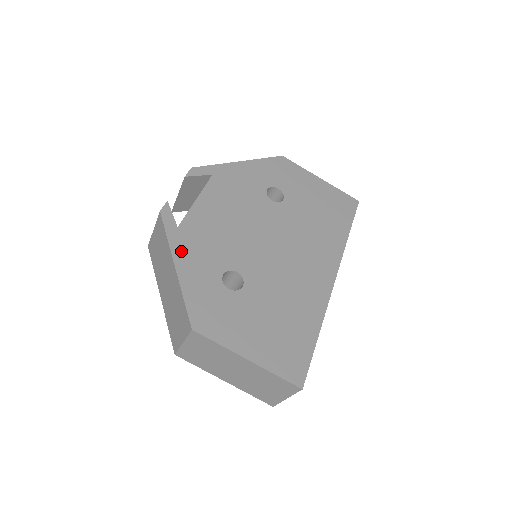
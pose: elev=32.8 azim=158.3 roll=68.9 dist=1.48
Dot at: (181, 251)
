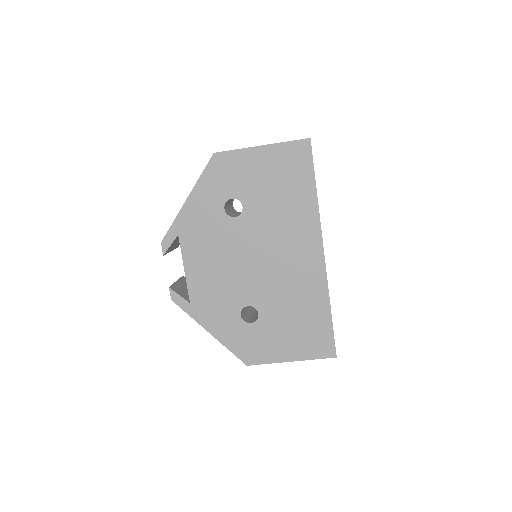
Dot at: (205, 319)
